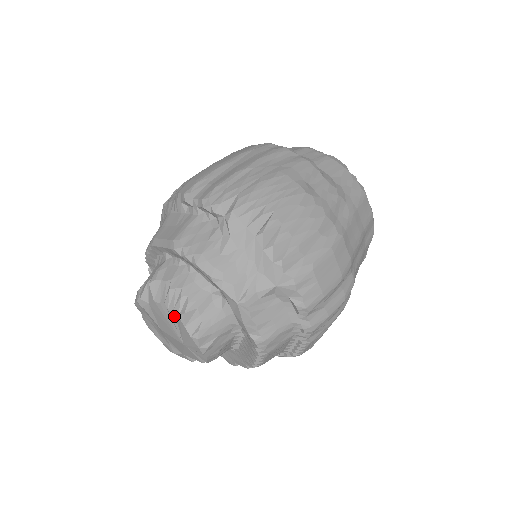
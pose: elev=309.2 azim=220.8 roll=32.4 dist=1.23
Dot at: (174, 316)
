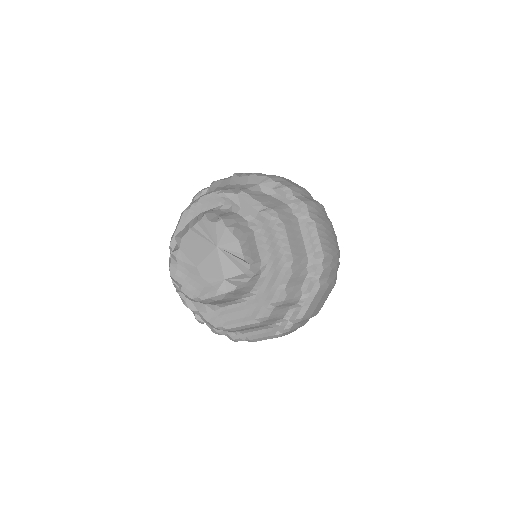
Dot at: (199, 228)
